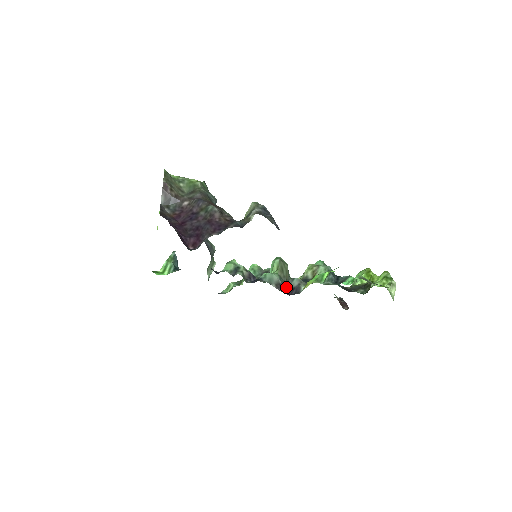
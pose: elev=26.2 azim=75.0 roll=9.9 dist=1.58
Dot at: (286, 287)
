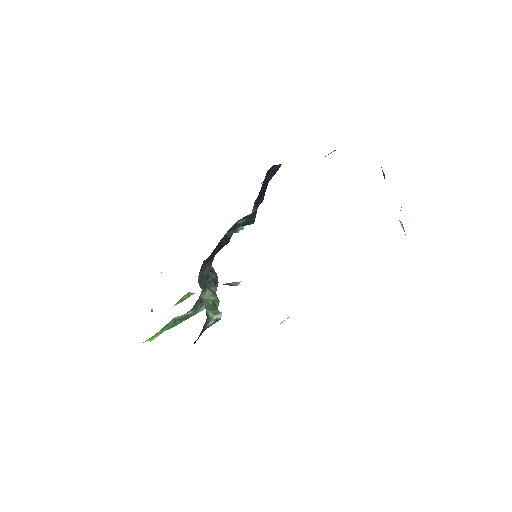
Dot at: occluded
